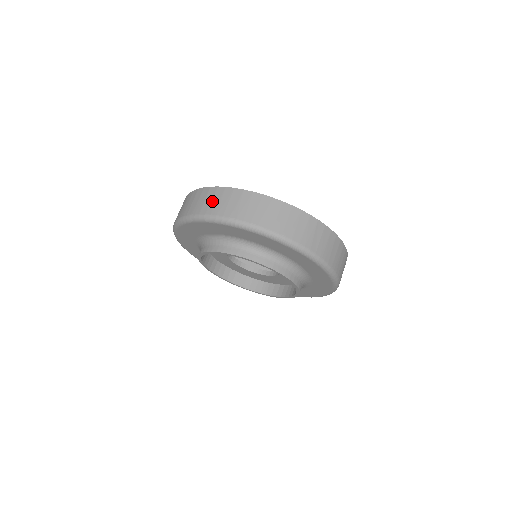
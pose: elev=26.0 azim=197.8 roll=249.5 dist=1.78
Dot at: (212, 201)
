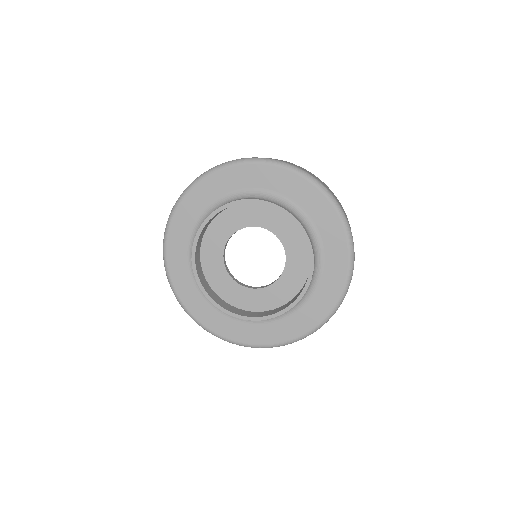
Dot at: occluded
